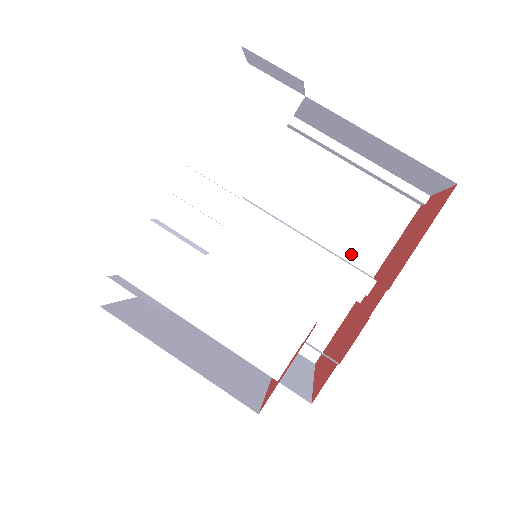
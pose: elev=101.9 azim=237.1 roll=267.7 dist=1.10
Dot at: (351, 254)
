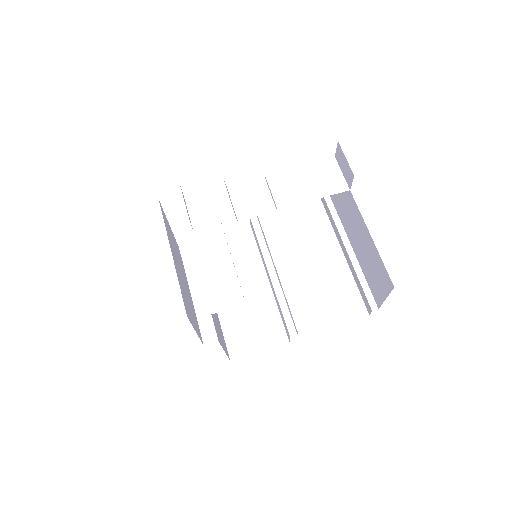
Dot at: (308, 311)
